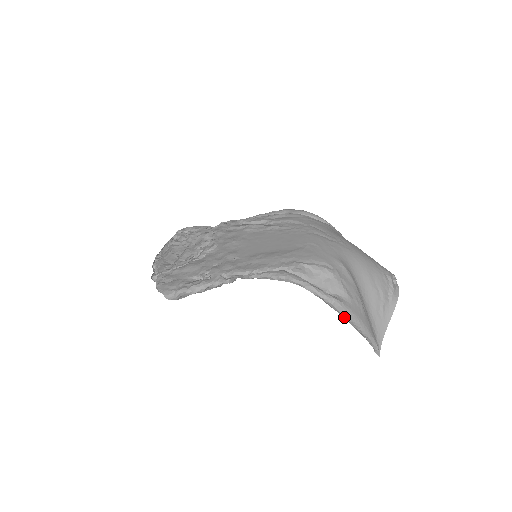
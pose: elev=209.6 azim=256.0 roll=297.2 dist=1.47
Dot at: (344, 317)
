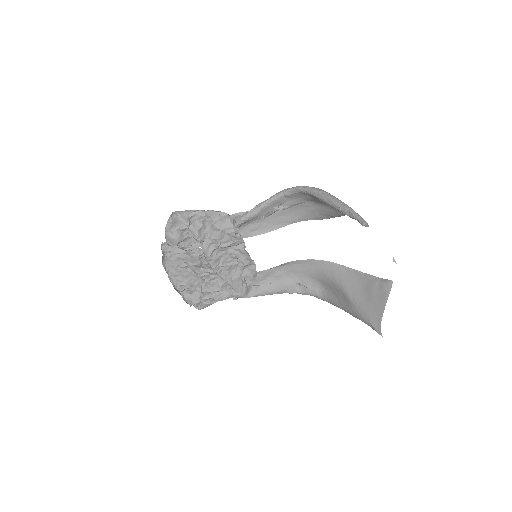
Dot at: (323, 195)
